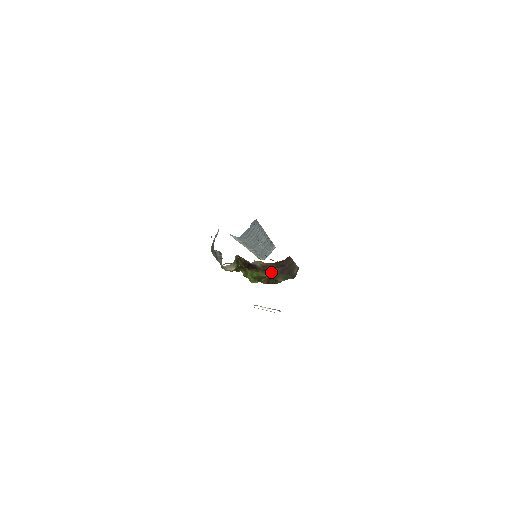
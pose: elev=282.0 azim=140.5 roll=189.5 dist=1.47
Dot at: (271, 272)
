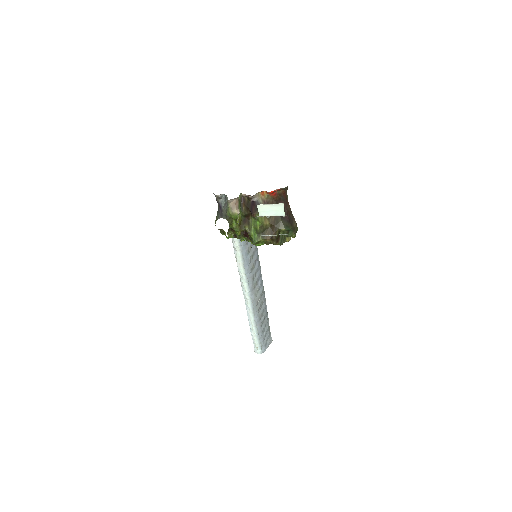
Dot at: (273, 216)
